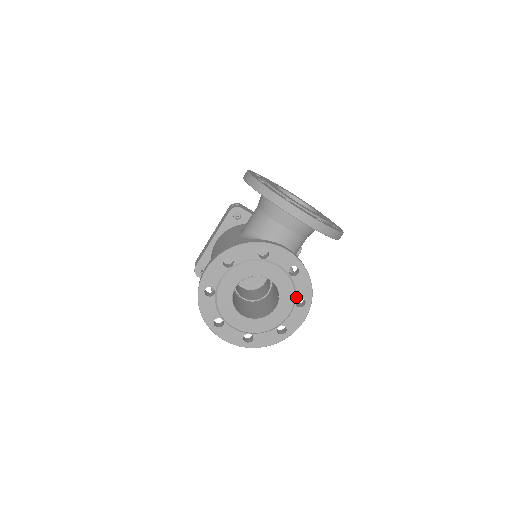
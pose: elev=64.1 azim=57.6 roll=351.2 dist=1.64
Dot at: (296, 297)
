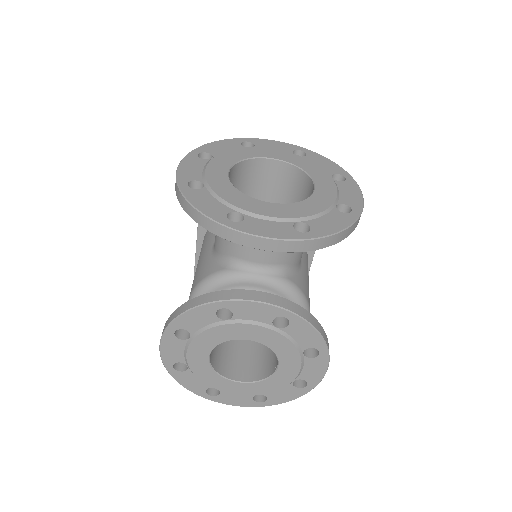
Dot at: (301, 348)
